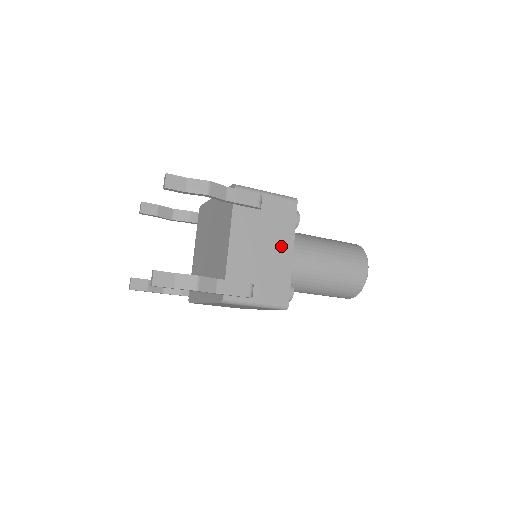
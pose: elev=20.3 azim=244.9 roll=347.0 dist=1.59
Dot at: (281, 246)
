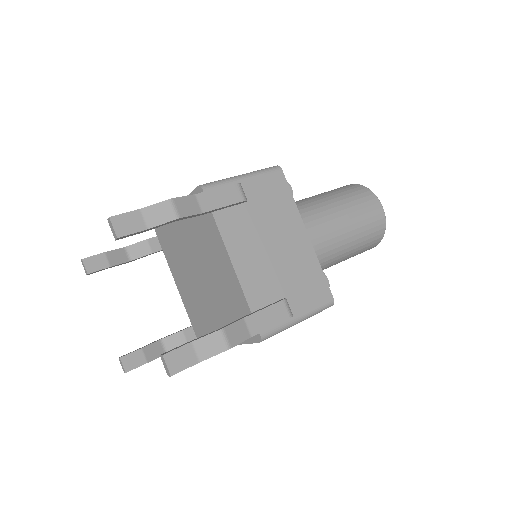
Dot at: (291, 234)
